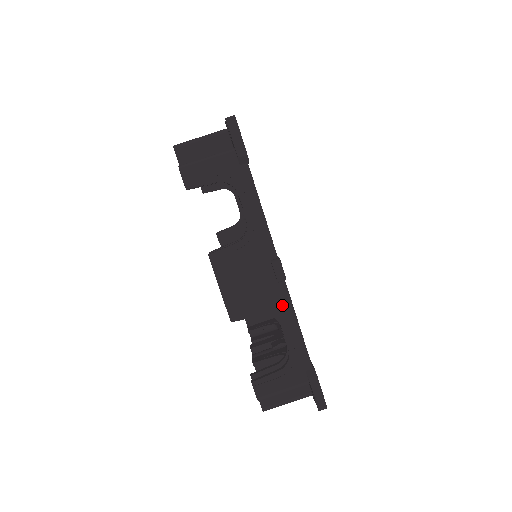
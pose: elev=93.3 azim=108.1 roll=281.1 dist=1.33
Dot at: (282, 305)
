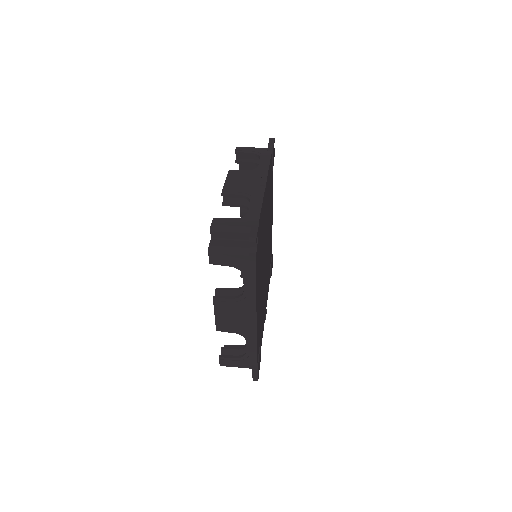
Dot at: (257, 194)
